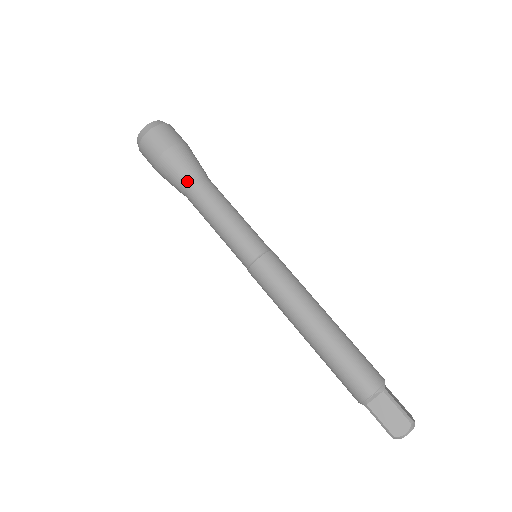
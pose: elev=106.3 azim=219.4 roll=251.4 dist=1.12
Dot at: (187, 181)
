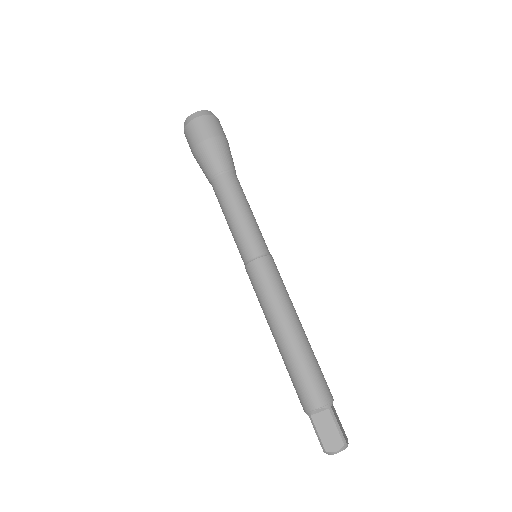
Dot at: (216, 172)
